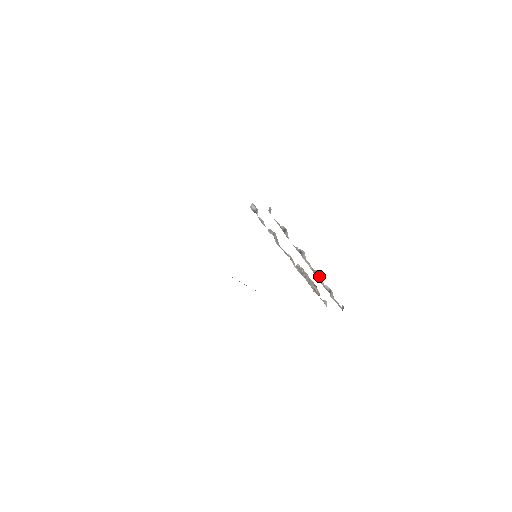
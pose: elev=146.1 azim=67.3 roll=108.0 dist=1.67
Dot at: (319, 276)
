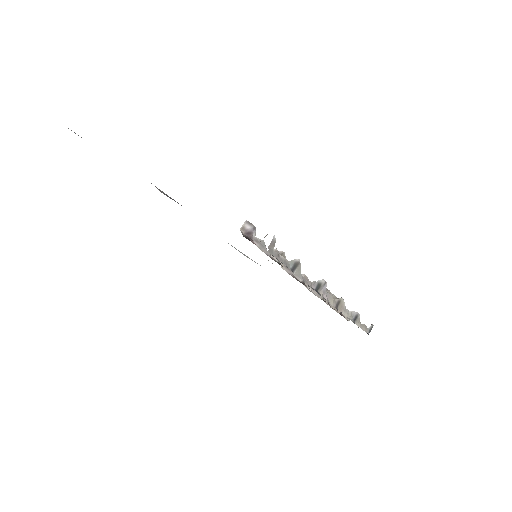
Dot at: (344, 304)
